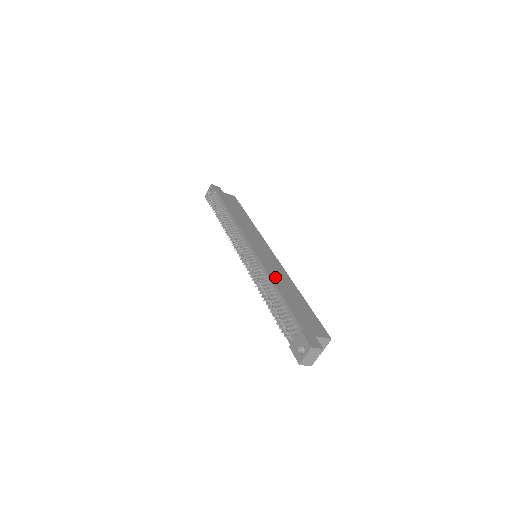
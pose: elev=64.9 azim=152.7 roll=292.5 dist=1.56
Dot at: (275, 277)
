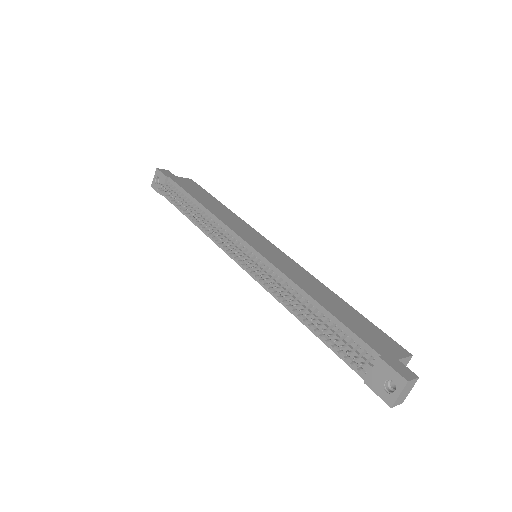
Dot at: (301, 283)
